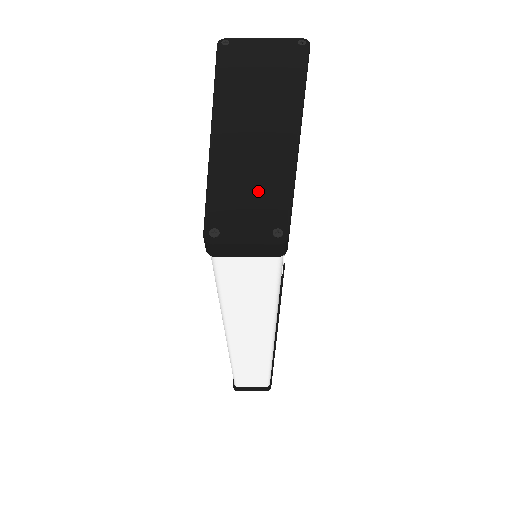
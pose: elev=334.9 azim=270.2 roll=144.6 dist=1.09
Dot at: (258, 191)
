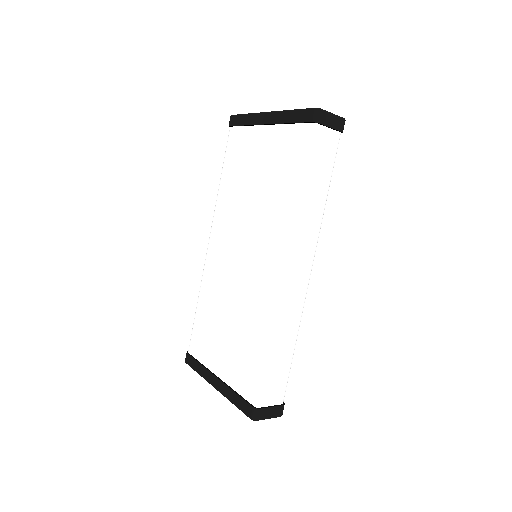
Dot at: occluded
